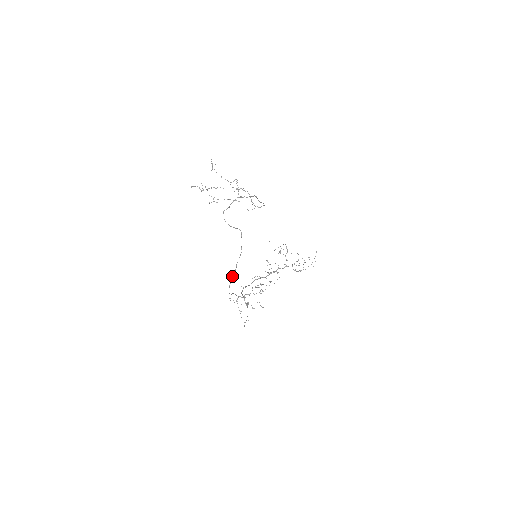
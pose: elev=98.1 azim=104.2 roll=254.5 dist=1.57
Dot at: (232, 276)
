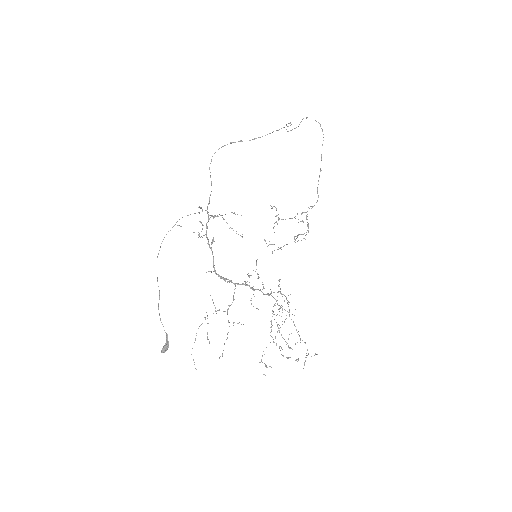
Dot at: occluded
